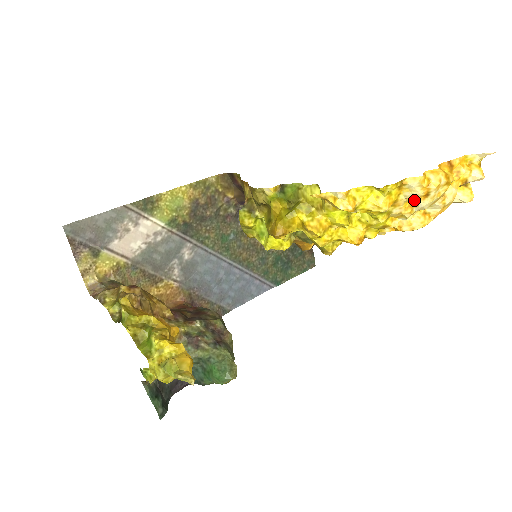
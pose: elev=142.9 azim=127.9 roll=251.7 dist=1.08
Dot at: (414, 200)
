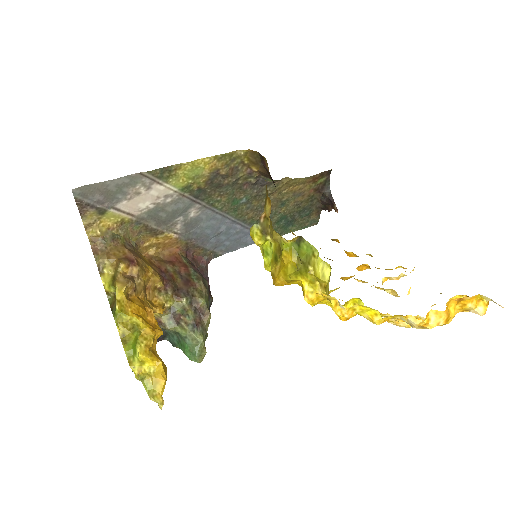
Dot at: occluded
